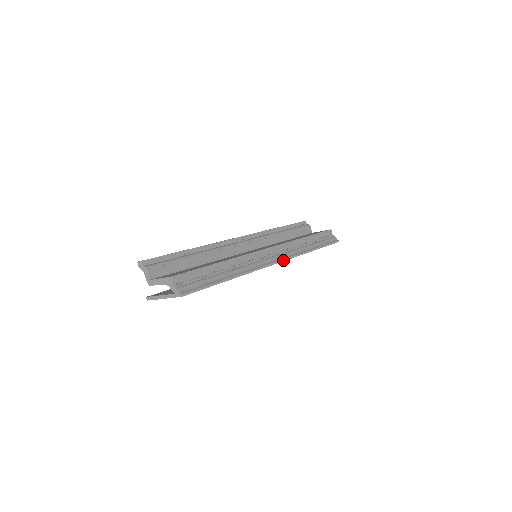
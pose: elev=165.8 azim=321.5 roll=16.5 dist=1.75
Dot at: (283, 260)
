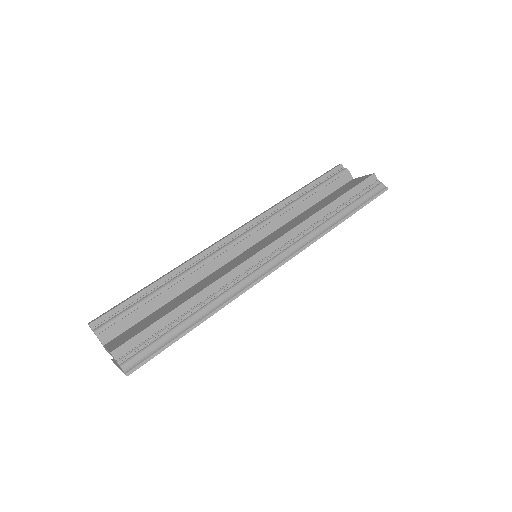
Dot at: (288, 259)
